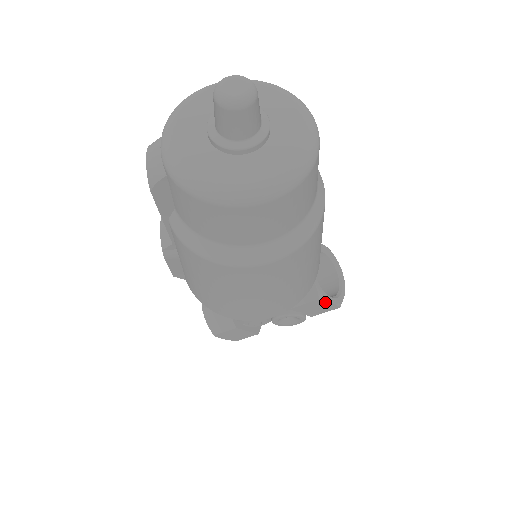
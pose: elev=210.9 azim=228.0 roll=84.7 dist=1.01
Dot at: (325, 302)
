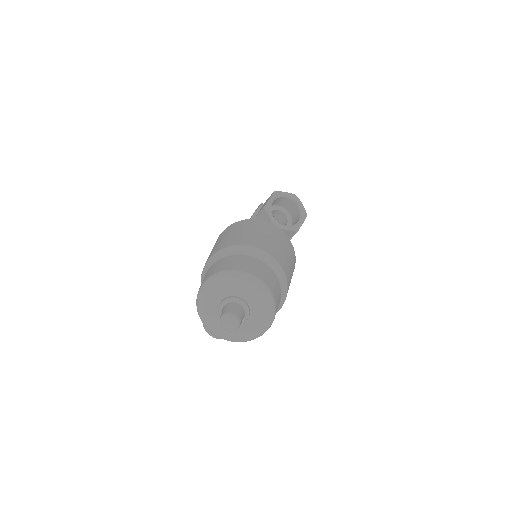
Dot at: occluded
